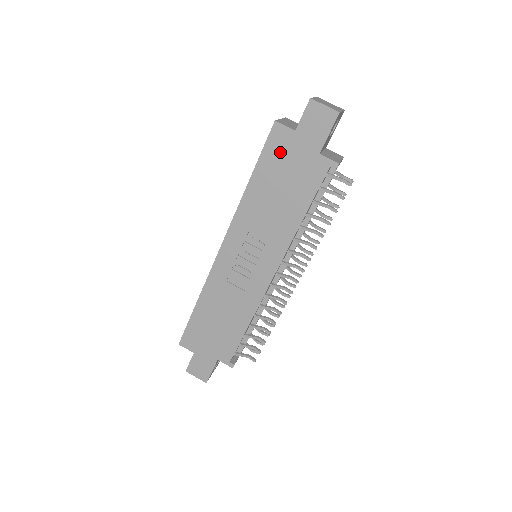
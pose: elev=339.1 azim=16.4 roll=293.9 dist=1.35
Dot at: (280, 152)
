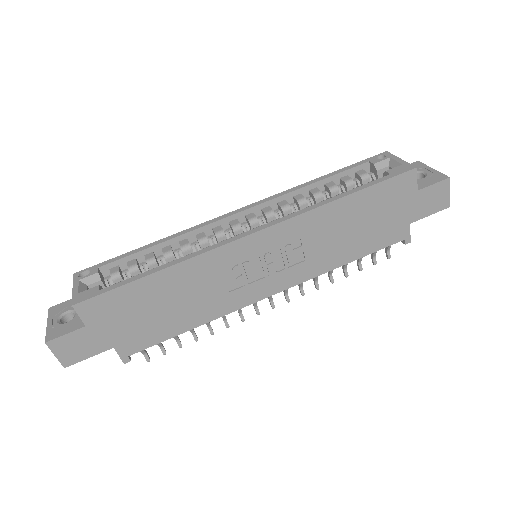
Dot at: (392, 196)
